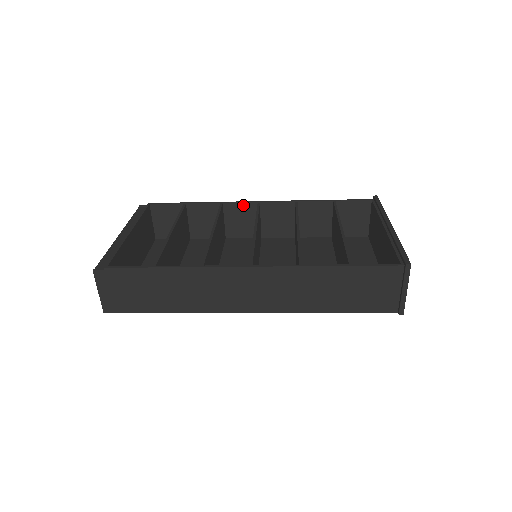
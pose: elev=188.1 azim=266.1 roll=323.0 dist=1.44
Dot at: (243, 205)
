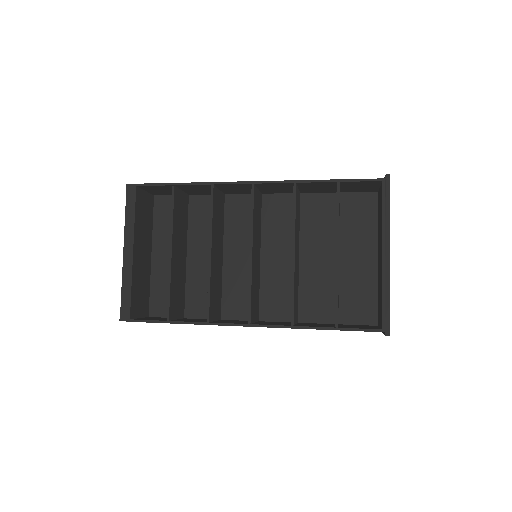
Dot at: (236, 185)
